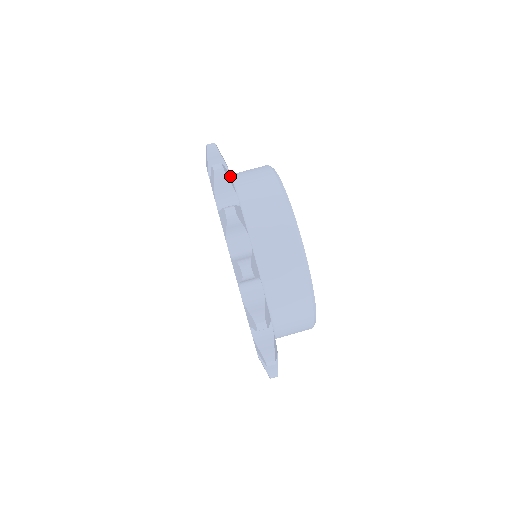
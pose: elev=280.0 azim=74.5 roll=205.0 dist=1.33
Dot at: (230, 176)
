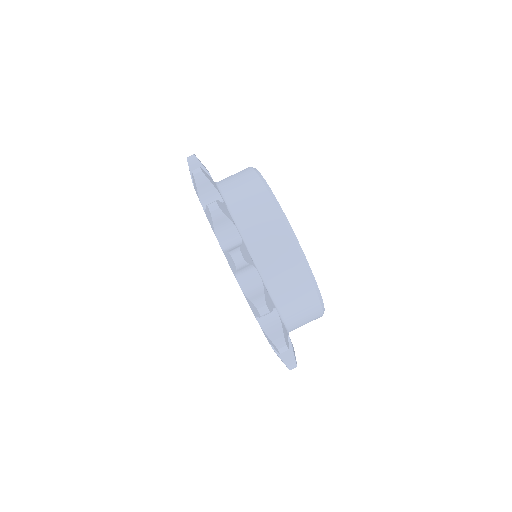
Dot at: (225, 206)
